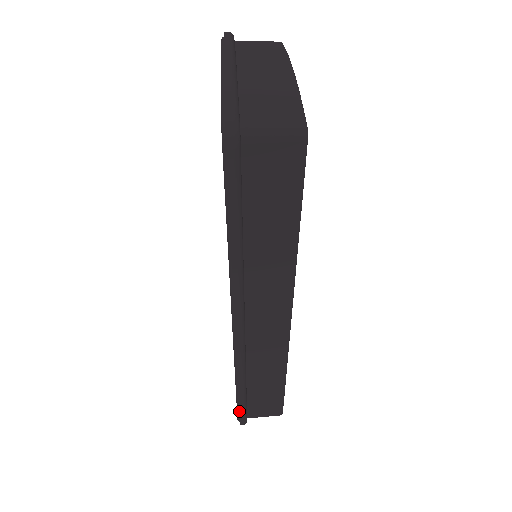
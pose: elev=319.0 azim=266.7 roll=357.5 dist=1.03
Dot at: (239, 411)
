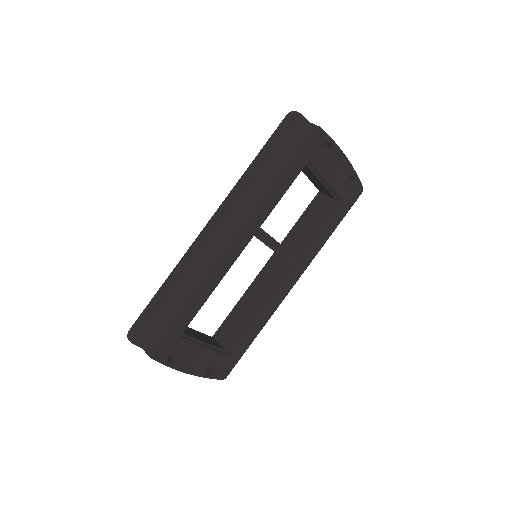
Dot at: (143, 312)
